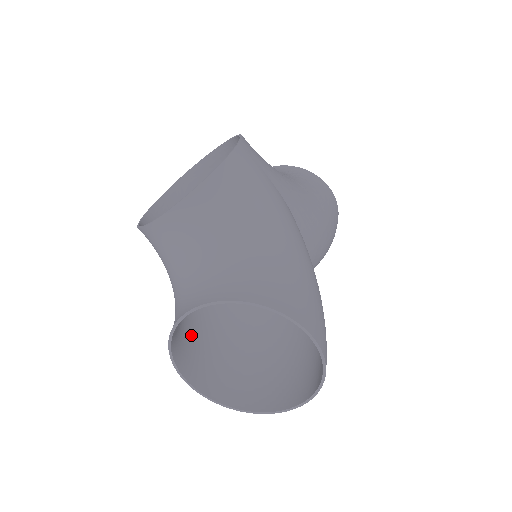
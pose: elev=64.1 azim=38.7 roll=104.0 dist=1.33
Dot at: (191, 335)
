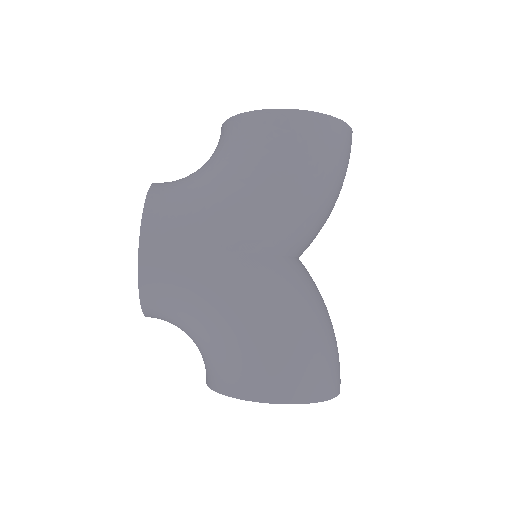
Dot at: occluded
